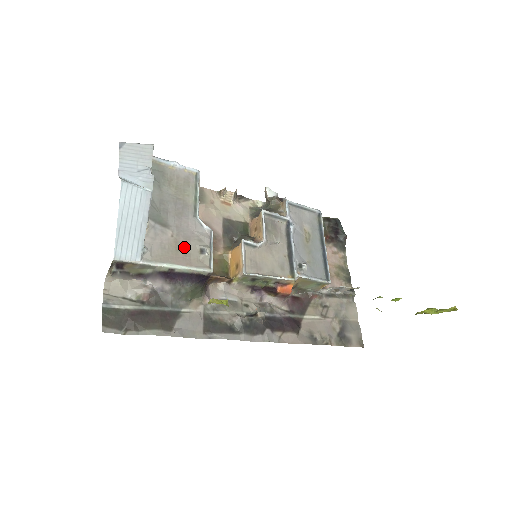
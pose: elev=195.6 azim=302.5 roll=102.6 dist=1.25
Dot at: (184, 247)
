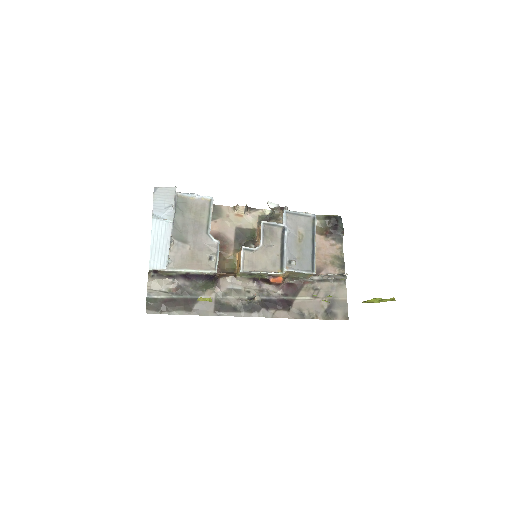
Dot at: (198, 256)
